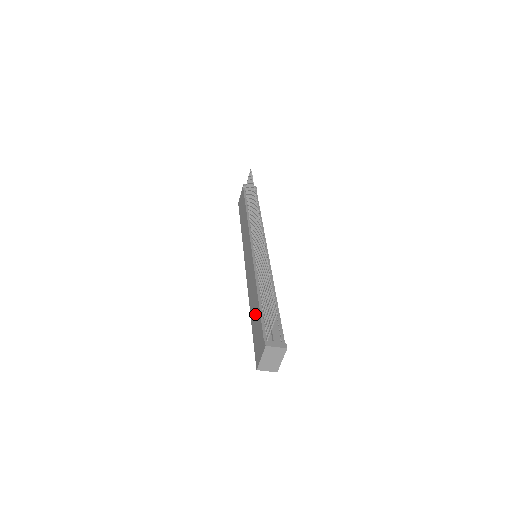
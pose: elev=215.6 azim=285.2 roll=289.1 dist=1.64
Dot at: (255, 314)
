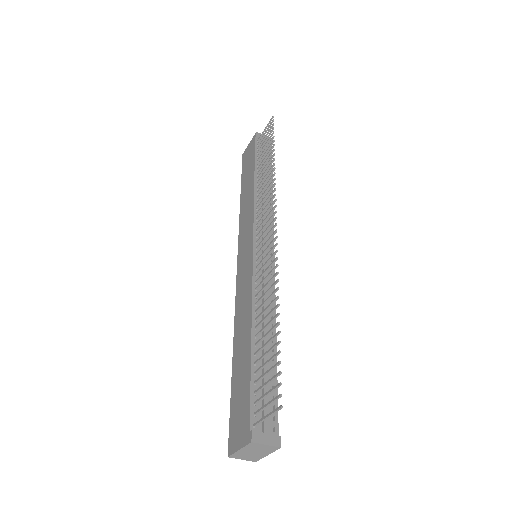
Dot at: (241, 363)
